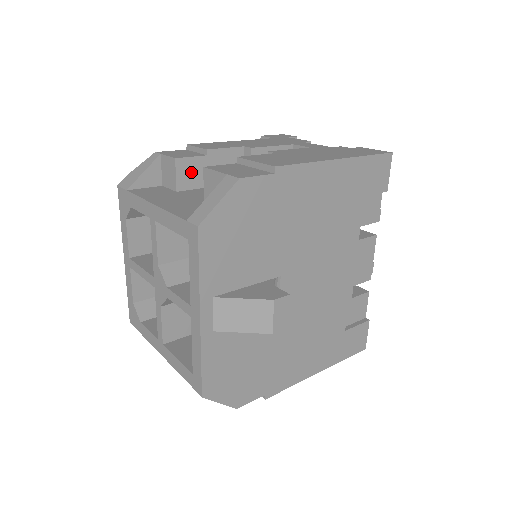
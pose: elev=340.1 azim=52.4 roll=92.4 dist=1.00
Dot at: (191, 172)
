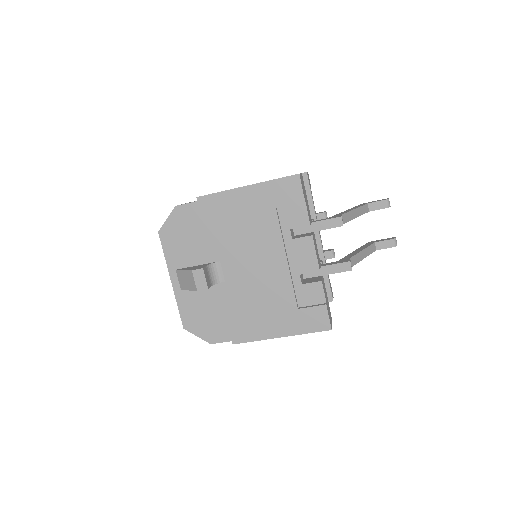
Dot at: occluded
